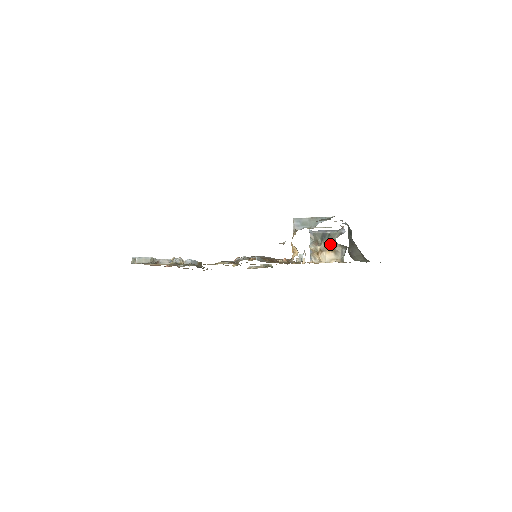
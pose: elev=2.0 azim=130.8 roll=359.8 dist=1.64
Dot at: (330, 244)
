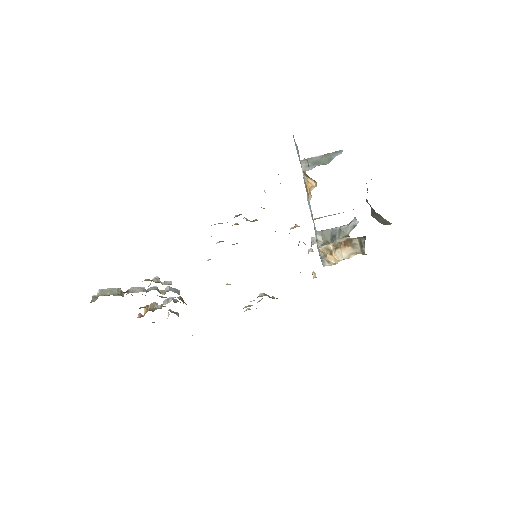
Dot at: (344, 239)
